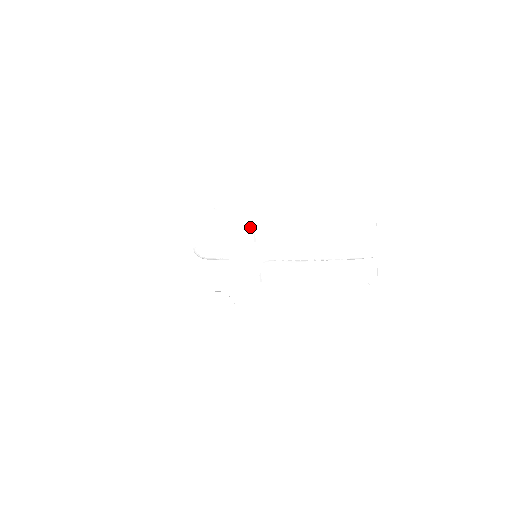
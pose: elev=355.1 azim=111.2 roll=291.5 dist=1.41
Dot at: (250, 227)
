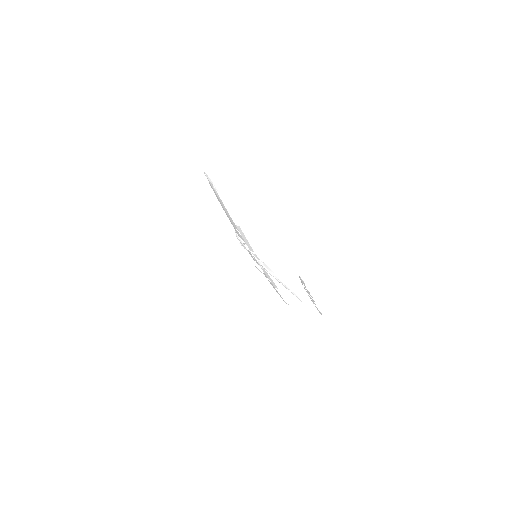
Dot at: (243, 240)
